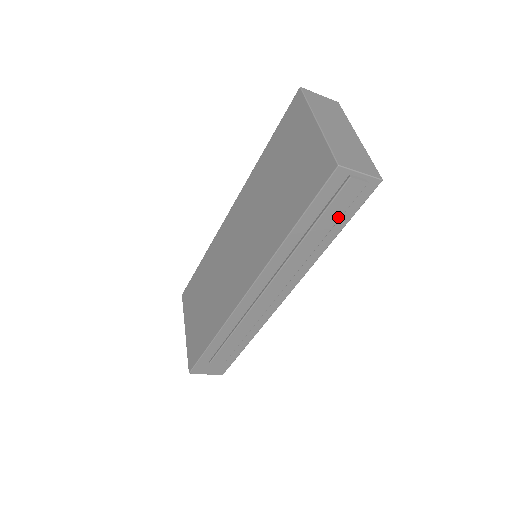
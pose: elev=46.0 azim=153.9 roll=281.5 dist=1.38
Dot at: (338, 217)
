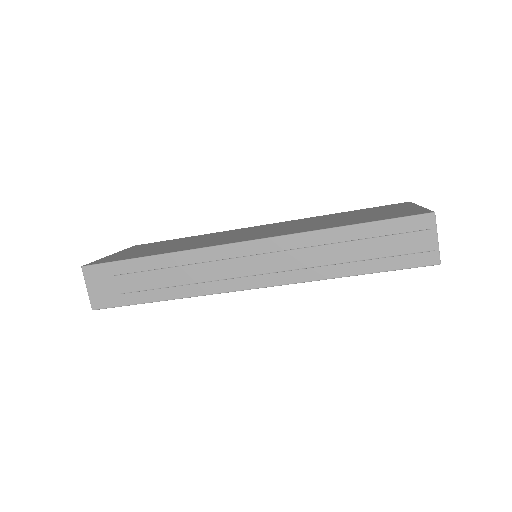
Dot at: (386, 254)
